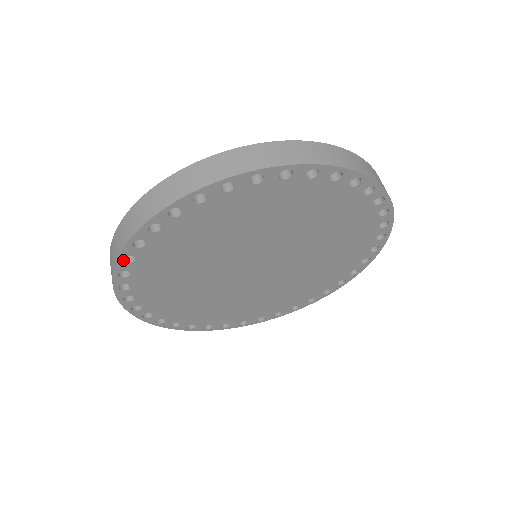
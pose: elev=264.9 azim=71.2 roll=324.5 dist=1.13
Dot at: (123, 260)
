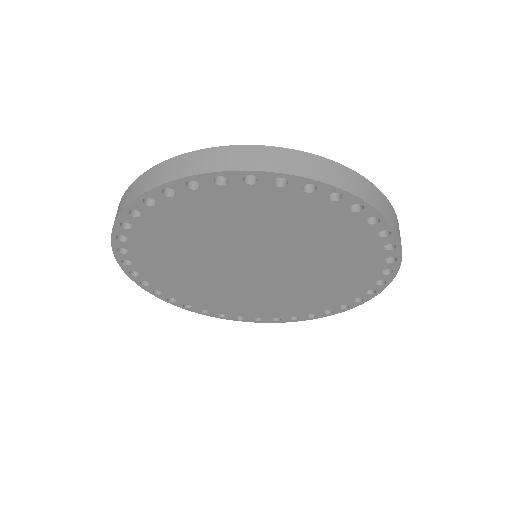
Dot at: (143, 200)
